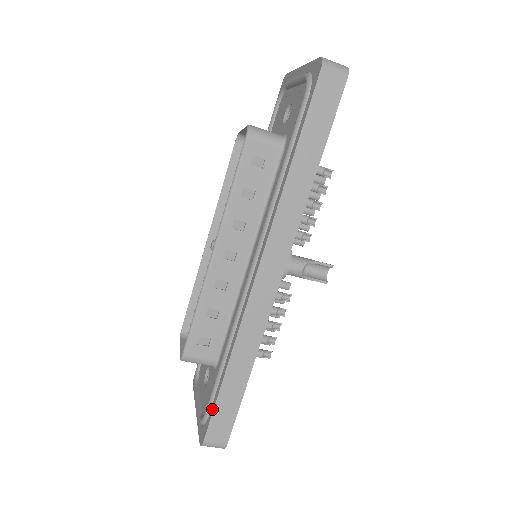
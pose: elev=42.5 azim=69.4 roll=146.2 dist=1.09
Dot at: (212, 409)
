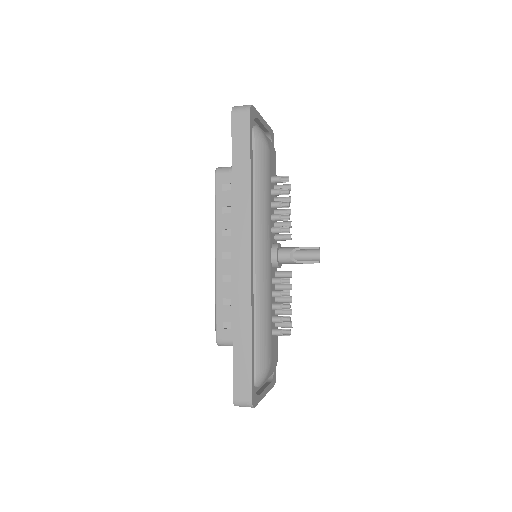
Dot at: (233, 371)
